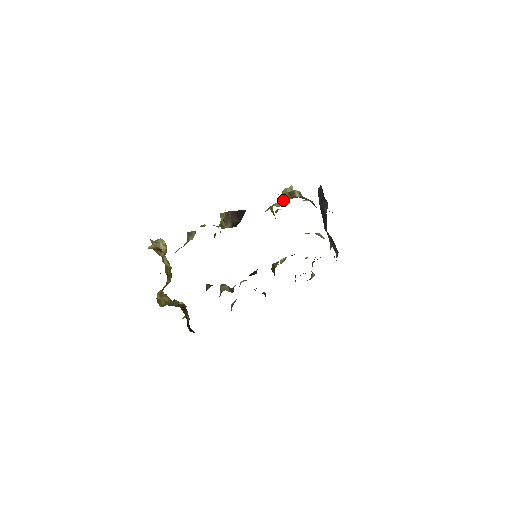
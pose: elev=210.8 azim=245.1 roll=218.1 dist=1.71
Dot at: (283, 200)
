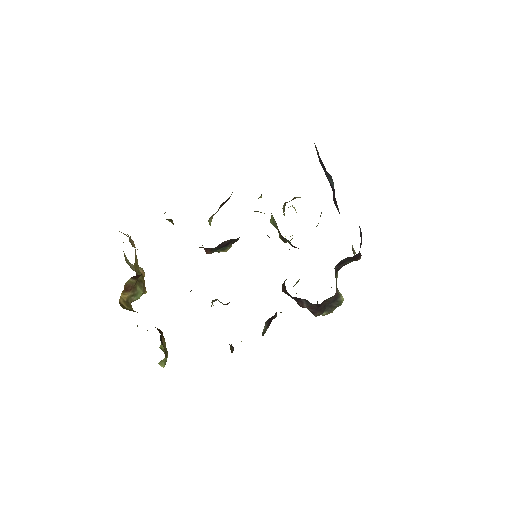
Dot at: occluded
